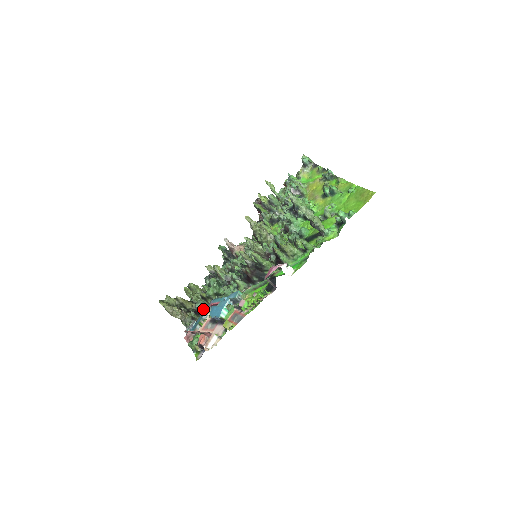
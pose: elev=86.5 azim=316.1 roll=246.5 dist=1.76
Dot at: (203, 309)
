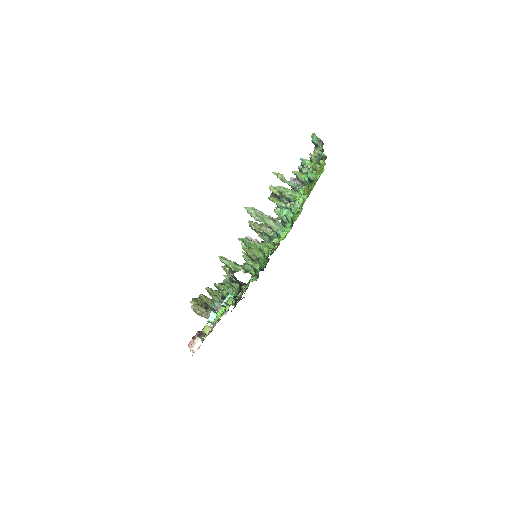
Dot at: occluded
